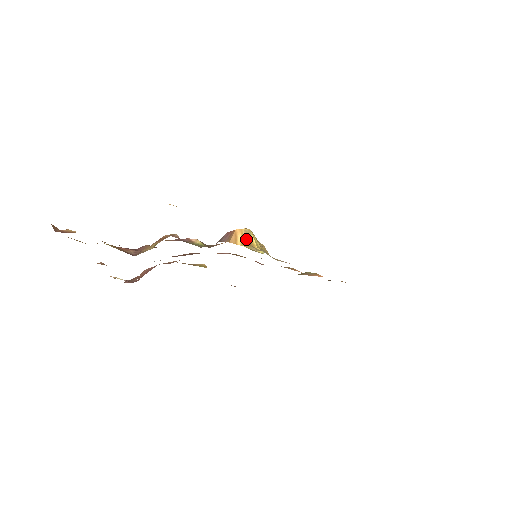
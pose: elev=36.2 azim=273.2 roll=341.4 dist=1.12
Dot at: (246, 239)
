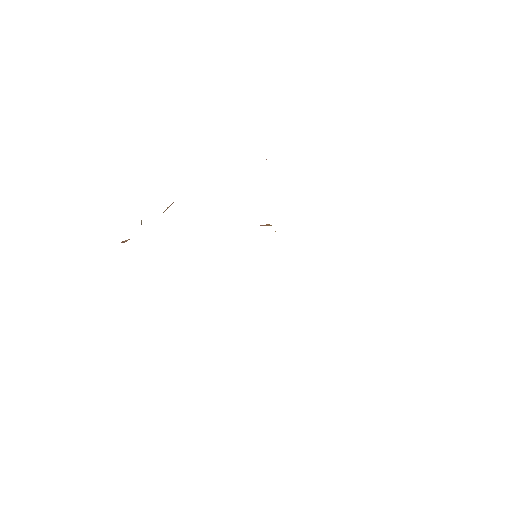
Dot at: occluded
